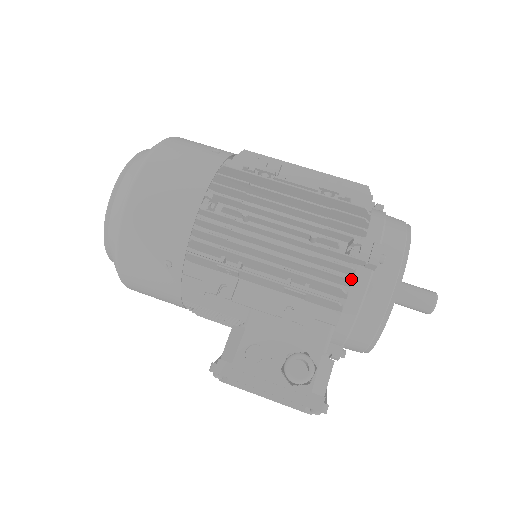
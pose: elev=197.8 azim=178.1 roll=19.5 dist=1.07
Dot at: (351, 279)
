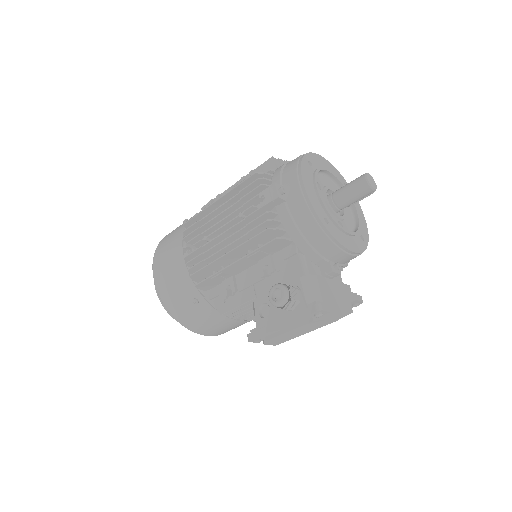
Dot at: (278, 218)
